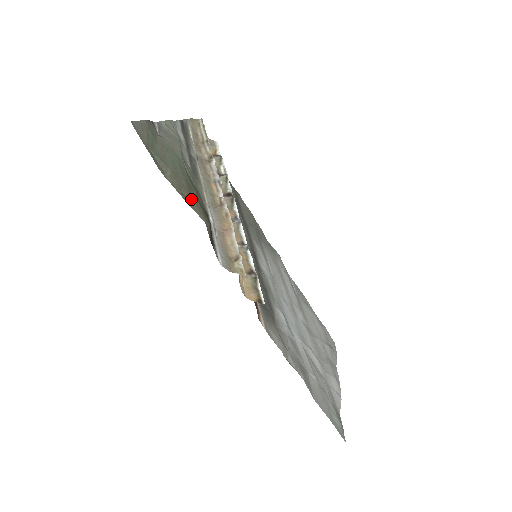
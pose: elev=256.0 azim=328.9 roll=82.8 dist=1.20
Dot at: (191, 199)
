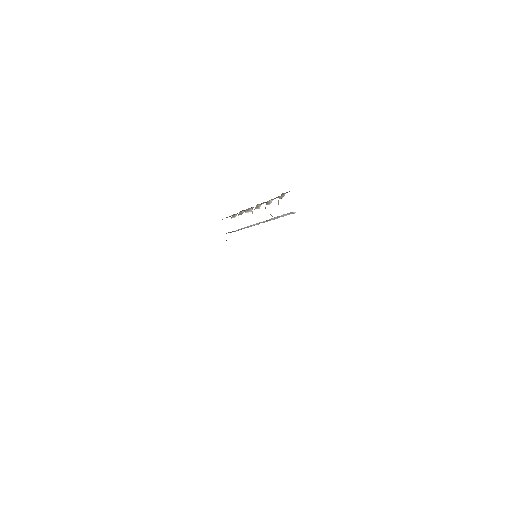
Dot at: occluded
